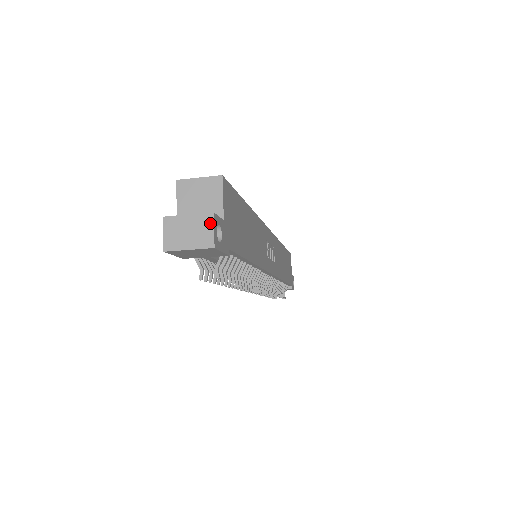
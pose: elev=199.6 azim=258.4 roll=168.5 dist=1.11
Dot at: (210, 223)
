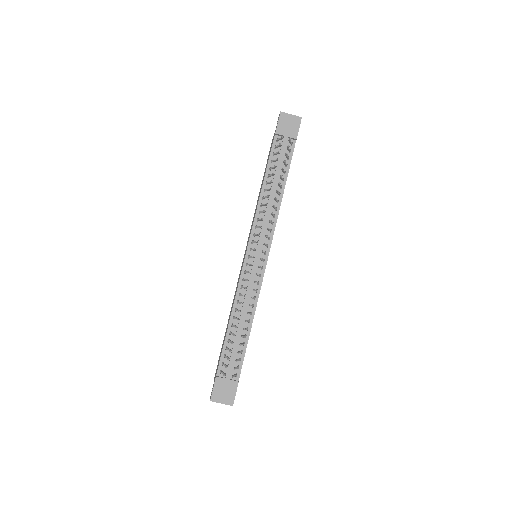
Dot at: occluded
